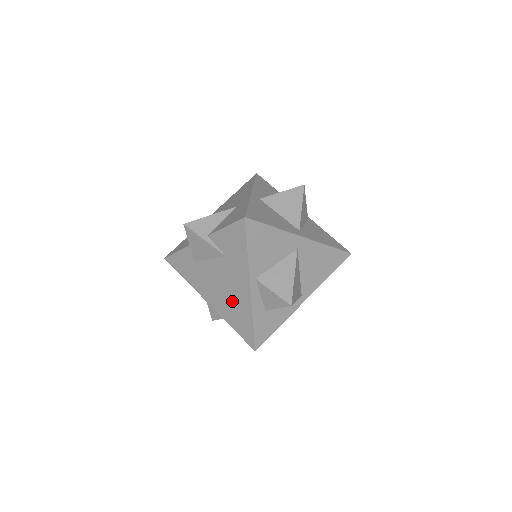
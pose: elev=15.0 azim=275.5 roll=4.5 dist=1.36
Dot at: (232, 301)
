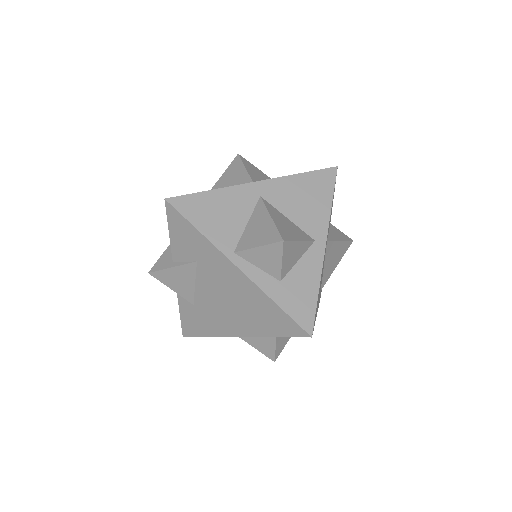
Dot at: (244, 304)
